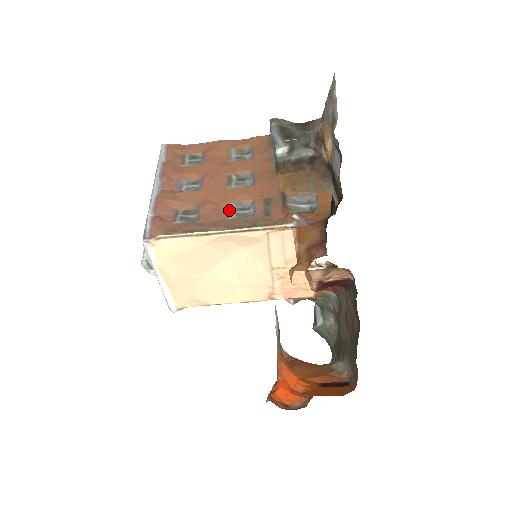
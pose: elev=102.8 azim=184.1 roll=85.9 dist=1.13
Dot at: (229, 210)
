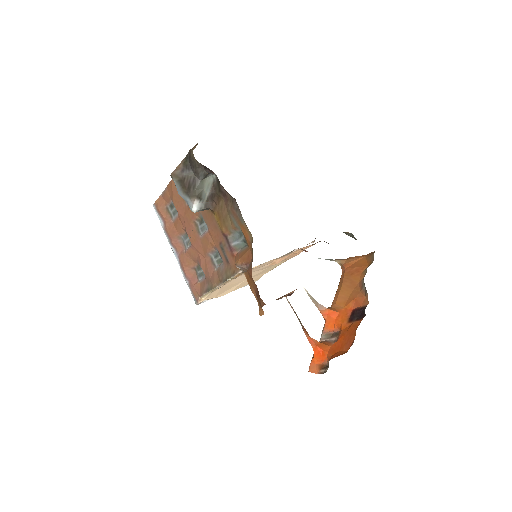
Dot at: (212, 260)
